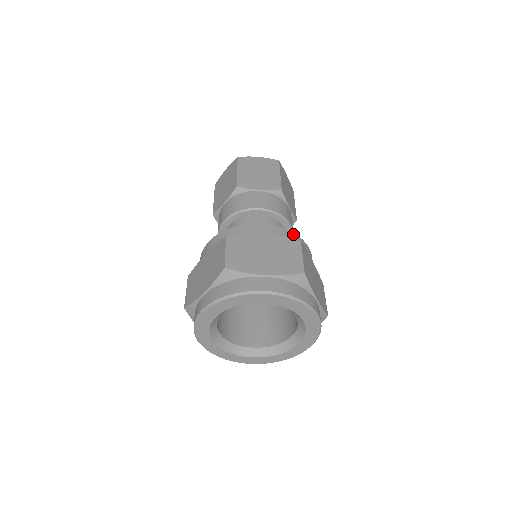
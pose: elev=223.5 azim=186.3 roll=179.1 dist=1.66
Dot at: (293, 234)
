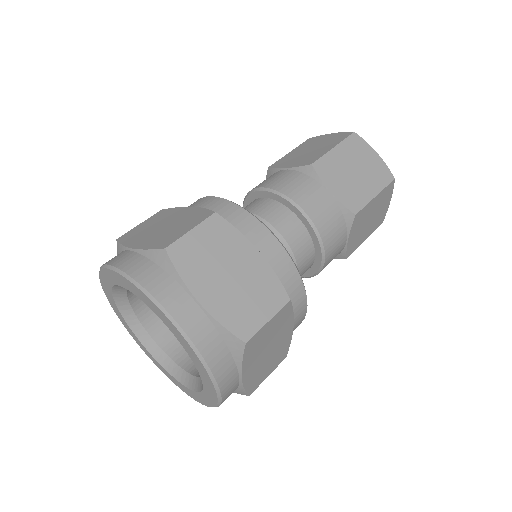
Dot at: (299, 280)
